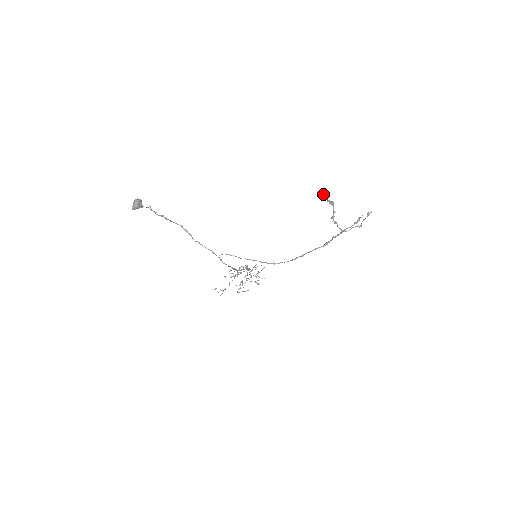
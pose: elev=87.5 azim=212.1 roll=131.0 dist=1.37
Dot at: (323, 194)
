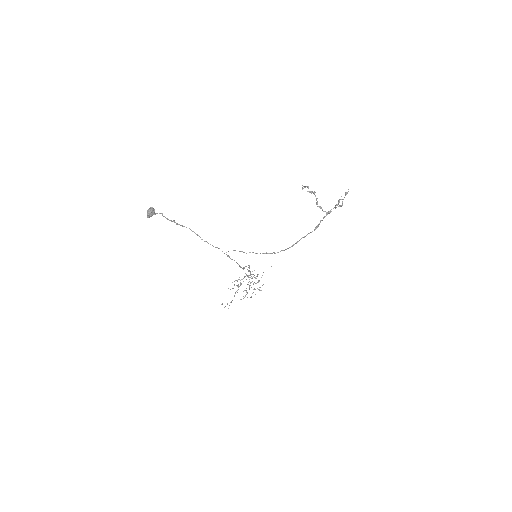
Dot at: (304, 187)
